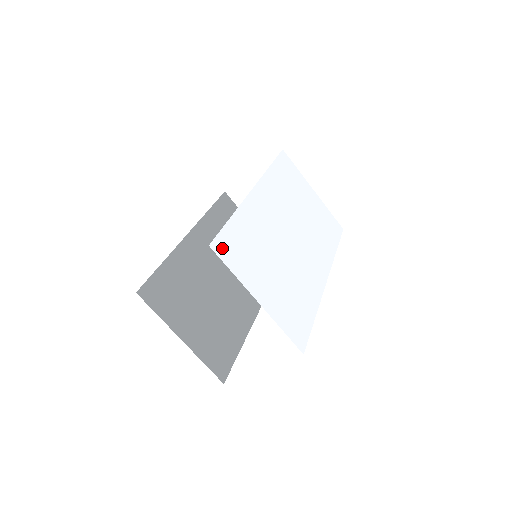
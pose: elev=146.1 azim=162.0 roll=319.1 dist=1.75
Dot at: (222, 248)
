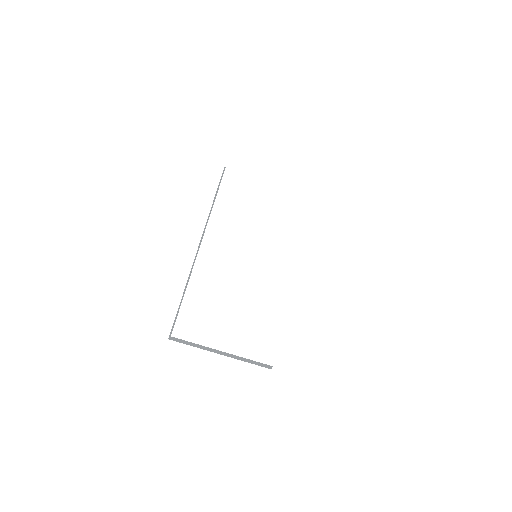
Dot at: (185, 328)
